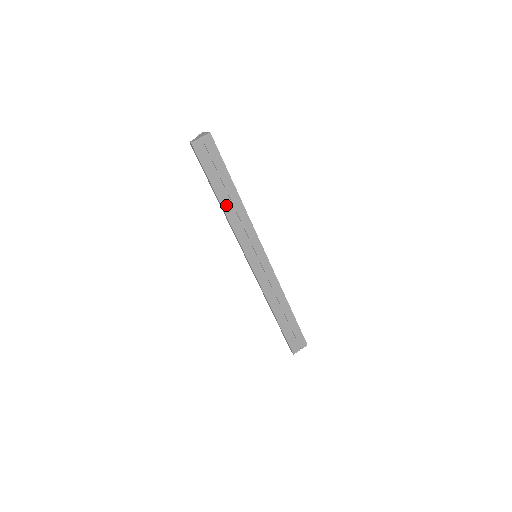
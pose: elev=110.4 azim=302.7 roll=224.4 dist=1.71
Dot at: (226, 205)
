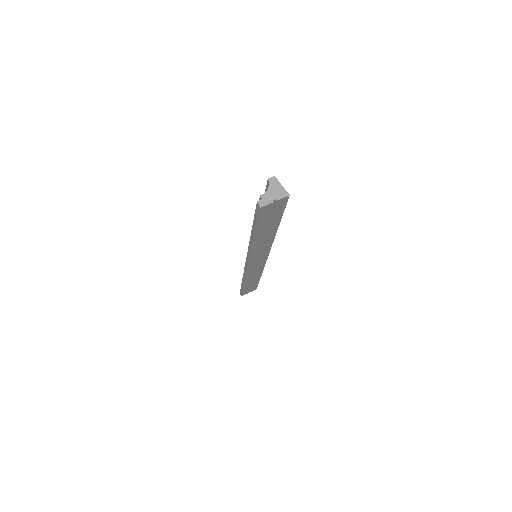
Dot at: (258, 240)
